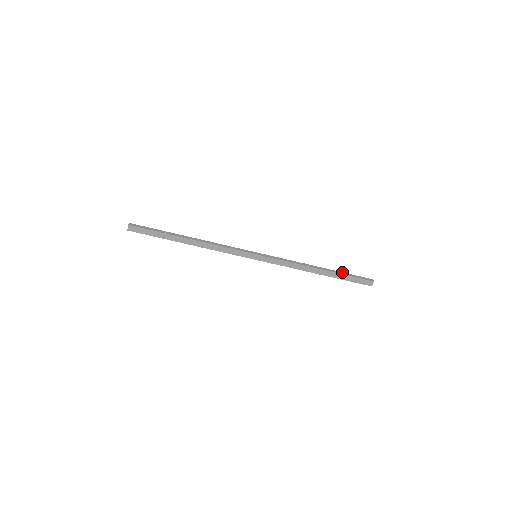
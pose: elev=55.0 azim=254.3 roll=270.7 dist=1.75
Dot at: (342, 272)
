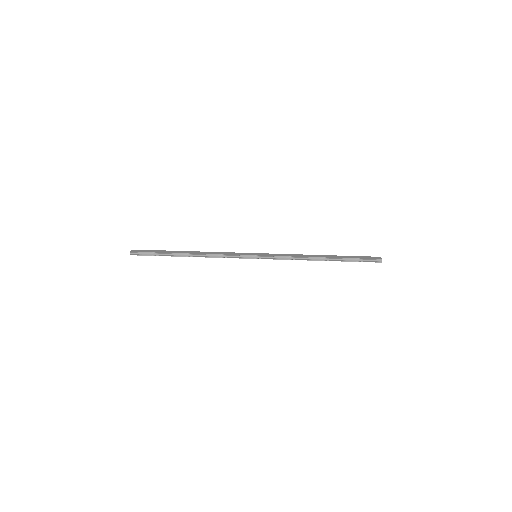
Dot at: occluded
